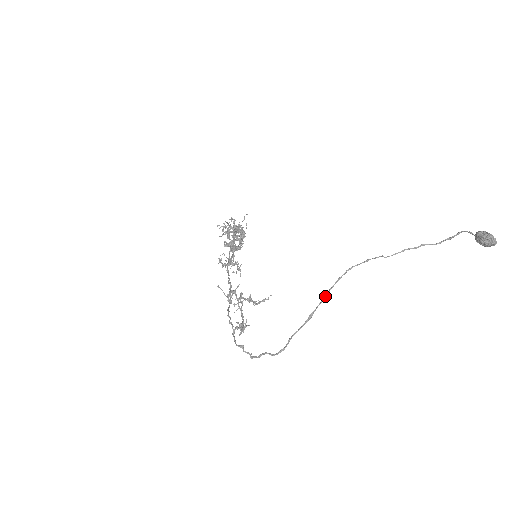
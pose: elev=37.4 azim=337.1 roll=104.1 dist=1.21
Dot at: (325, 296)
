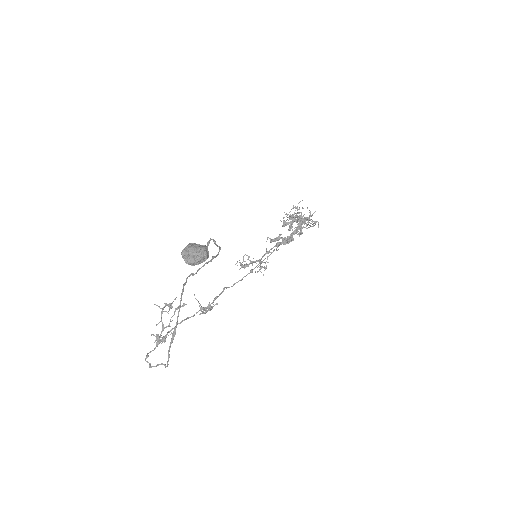
Dot at: occluded
